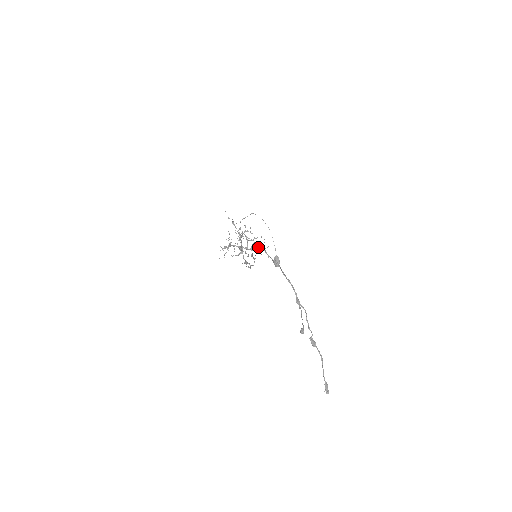
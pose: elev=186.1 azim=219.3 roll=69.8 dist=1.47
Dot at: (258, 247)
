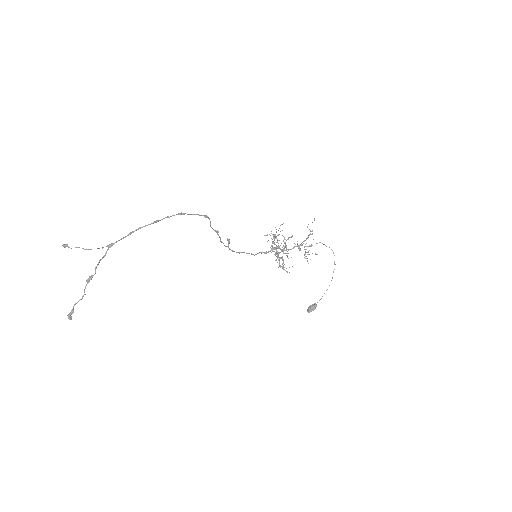
Dot at: (283, 263)
